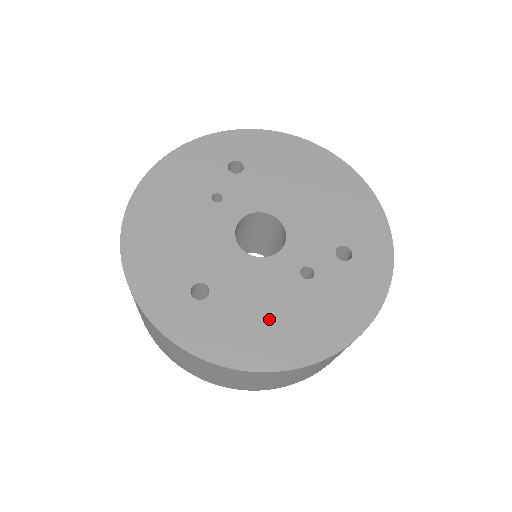
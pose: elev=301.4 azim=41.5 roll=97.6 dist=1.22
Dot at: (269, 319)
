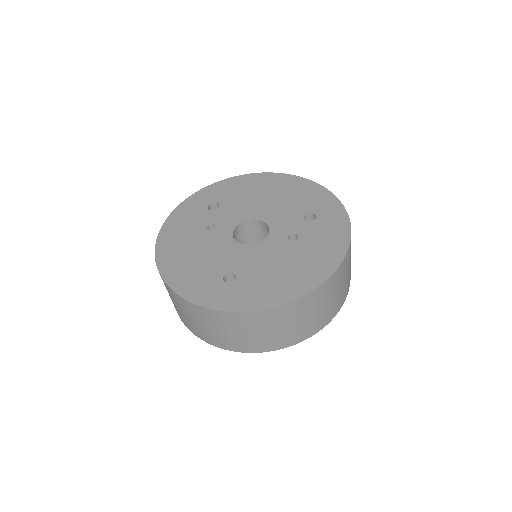
Dot at: (283, 271)
